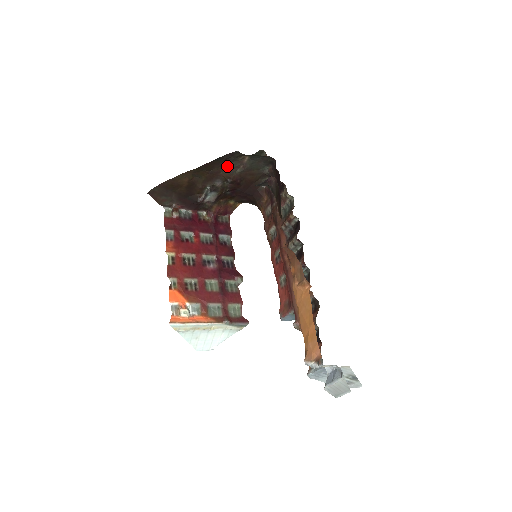
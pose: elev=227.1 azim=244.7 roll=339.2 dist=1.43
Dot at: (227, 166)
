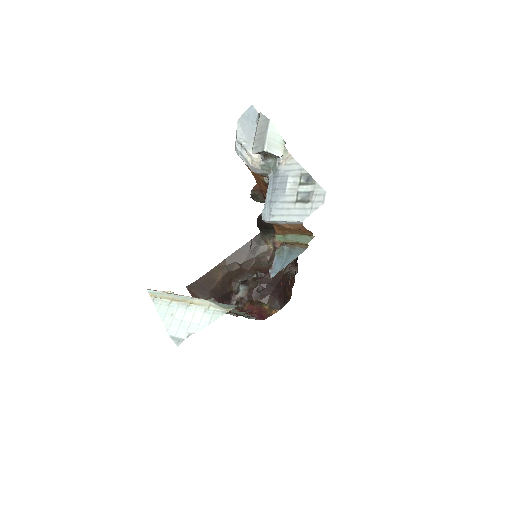
Dot at: (256, 259)
